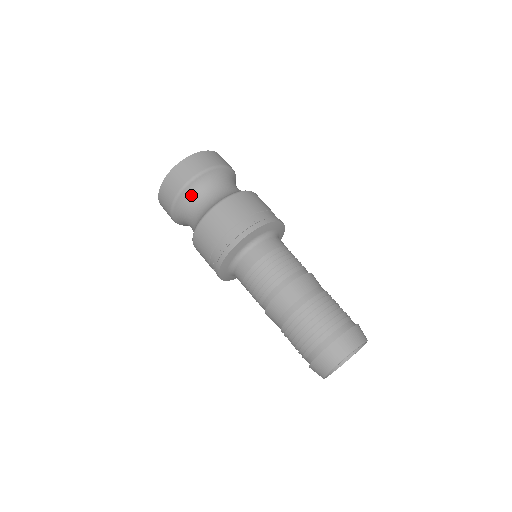
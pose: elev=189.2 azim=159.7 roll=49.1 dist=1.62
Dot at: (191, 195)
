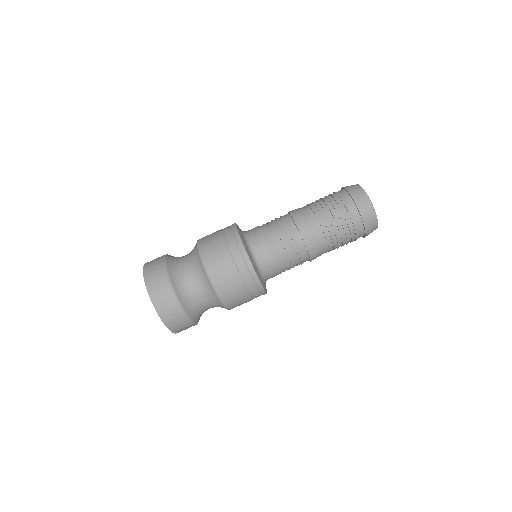
Dot at: (174, 262)
